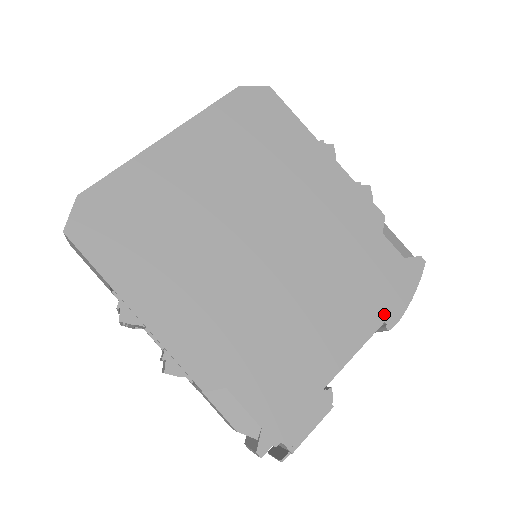
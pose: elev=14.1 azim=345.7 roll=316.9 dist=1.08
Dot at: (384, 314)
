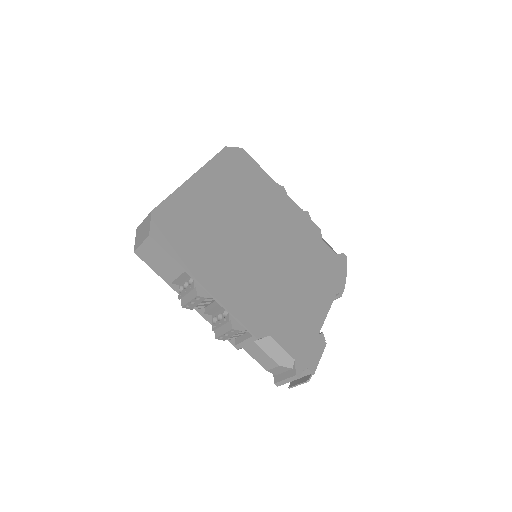
Dot at: (336, 287)
